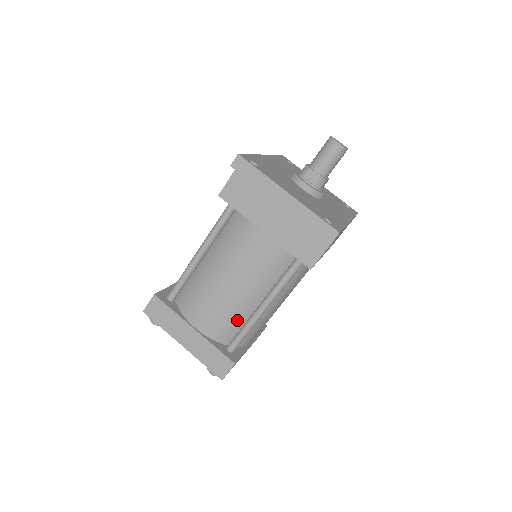
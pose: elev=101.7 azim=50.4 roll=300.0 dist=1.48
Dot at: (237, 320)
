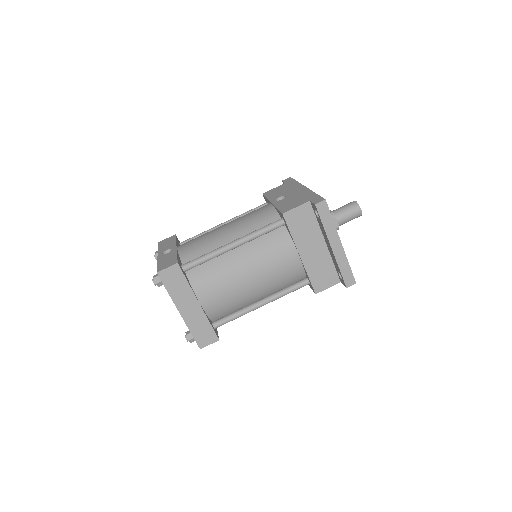
Dot at: (235, 306)
